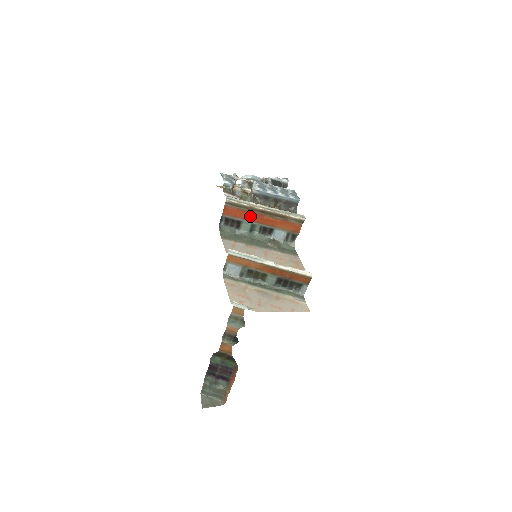
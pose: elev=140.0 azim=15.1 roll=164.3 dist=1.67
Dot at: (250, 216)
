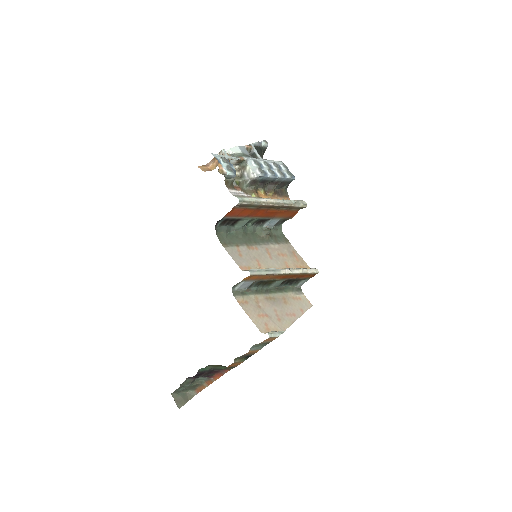
Dot at: (254, 212)
